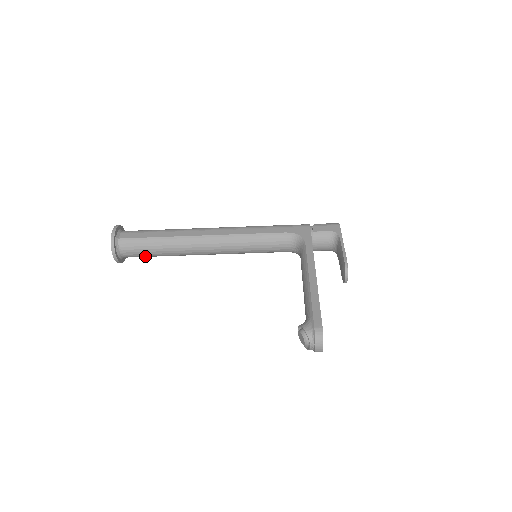
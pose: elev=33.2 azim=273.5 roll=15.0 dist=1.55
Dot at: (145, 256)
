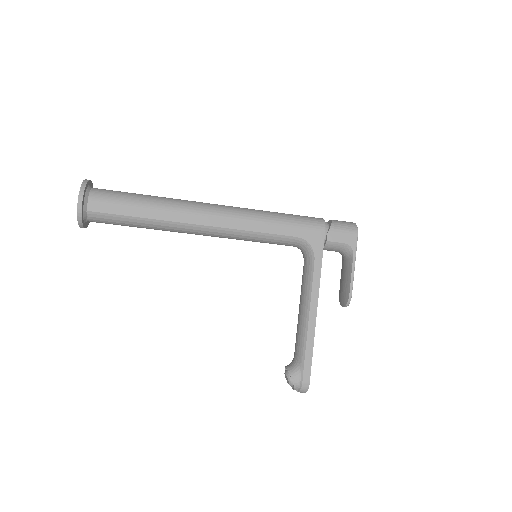
Dot at: occluded
